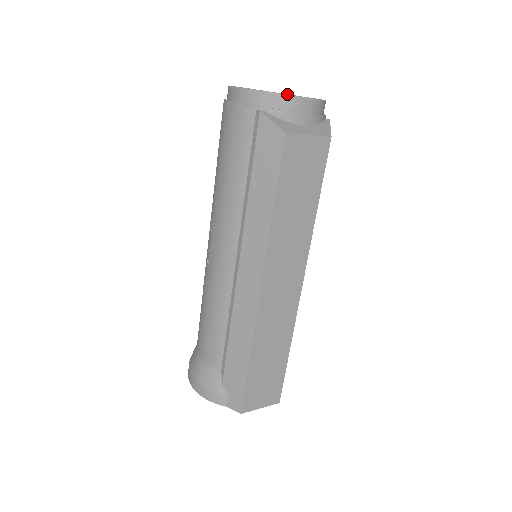
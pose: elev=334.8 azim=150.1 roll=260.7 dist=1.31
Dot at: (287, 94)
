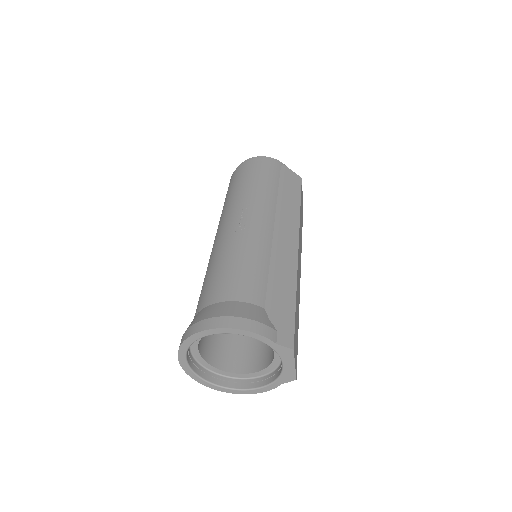
Dot at: occluded
